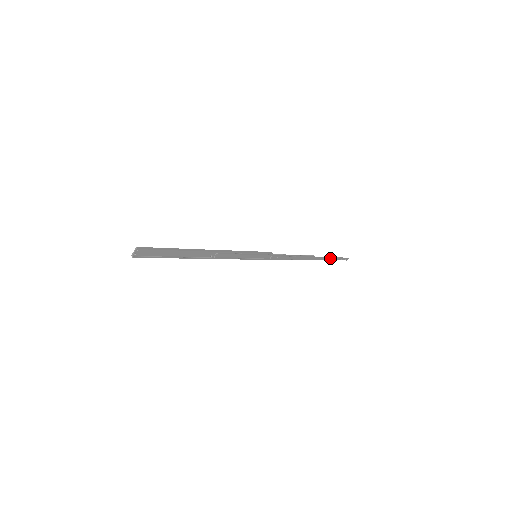
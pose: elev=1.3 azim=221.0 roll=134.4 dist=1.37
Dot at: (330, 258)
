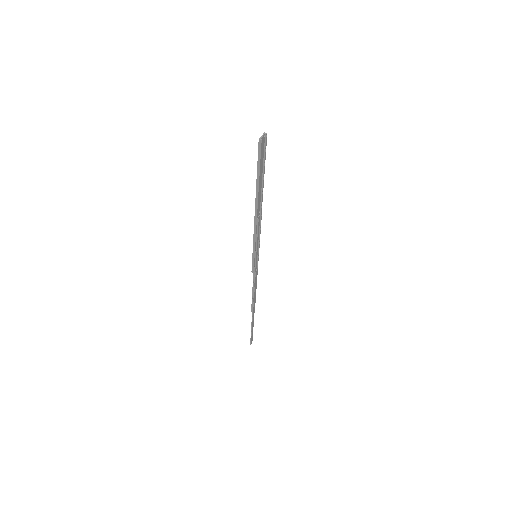
Dot at: (253, 326)
